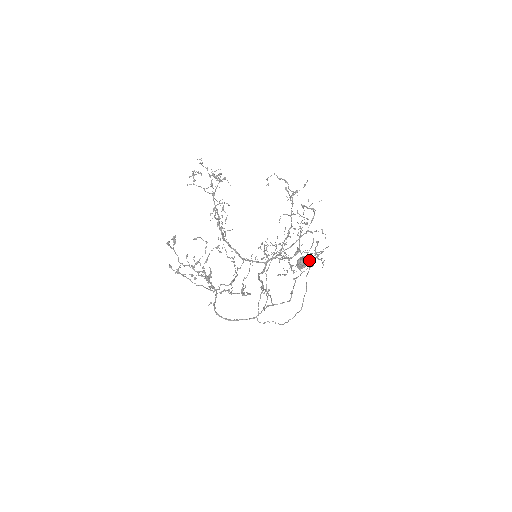
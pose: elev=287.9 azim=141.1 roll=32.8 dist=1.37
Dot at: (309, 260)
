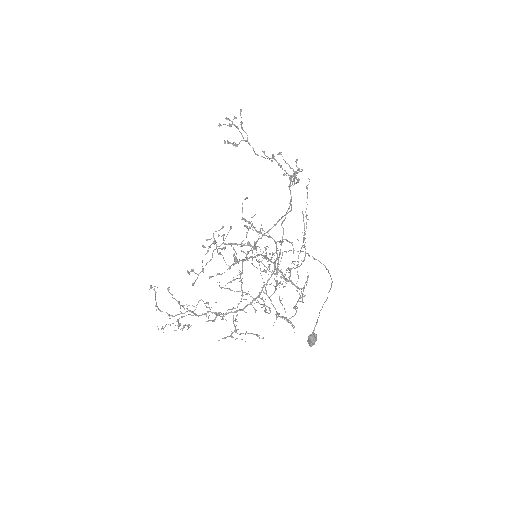
Dot at: (314, 330)
